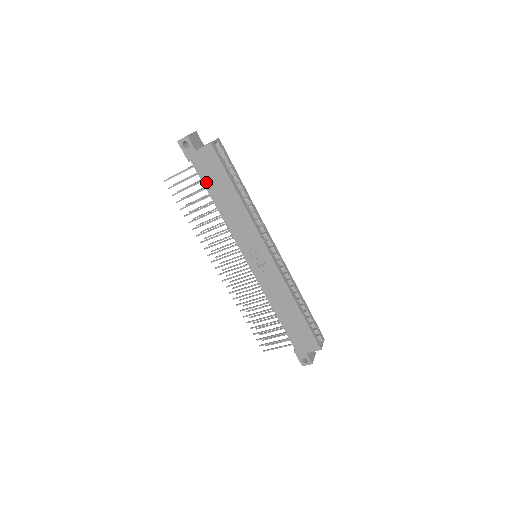
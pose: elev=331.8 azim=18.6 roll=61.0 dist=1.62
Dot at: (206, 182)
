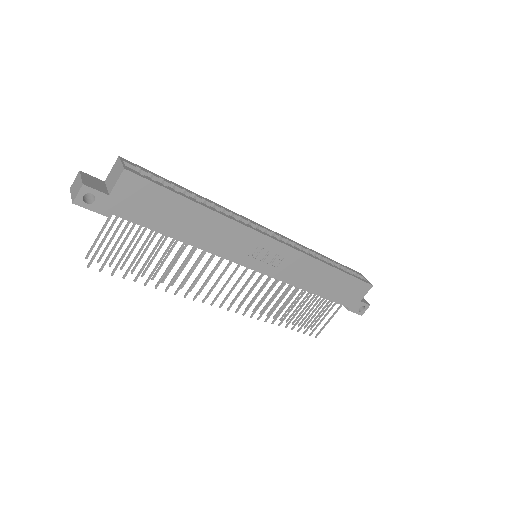
Dot at: (150, 224)
